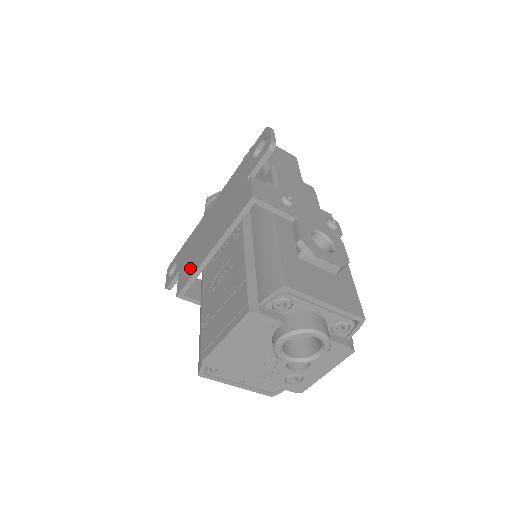
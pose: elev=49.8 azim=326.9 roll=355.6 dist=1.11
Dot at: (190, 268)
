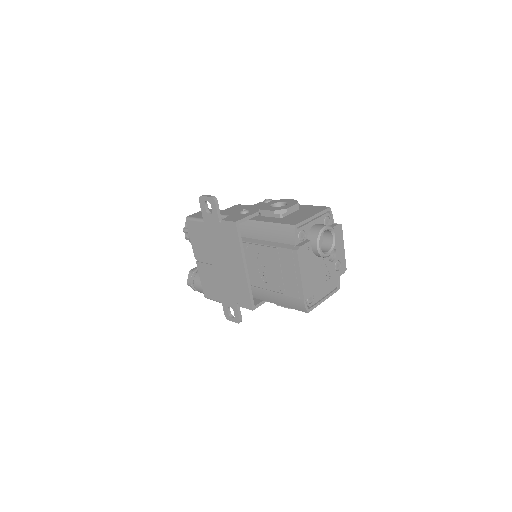
Dot at: (242, 292)
